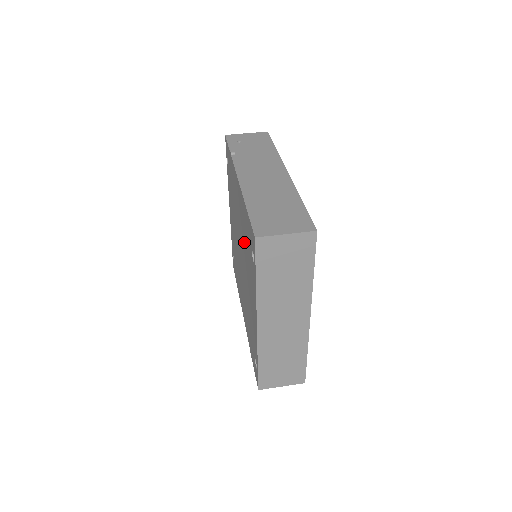
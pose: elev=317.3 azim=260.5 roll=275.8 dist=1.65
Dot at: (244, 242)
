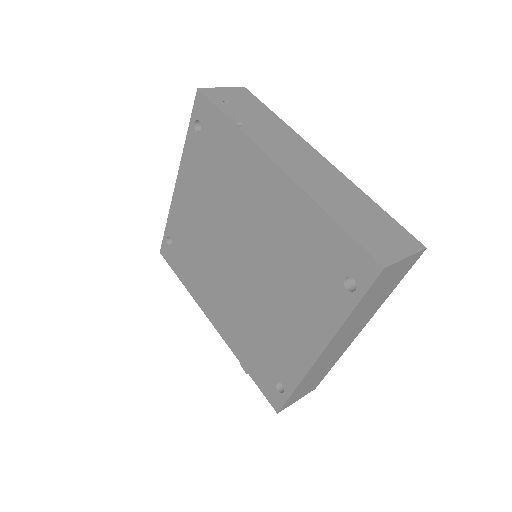
Dot at: (284, 252)
